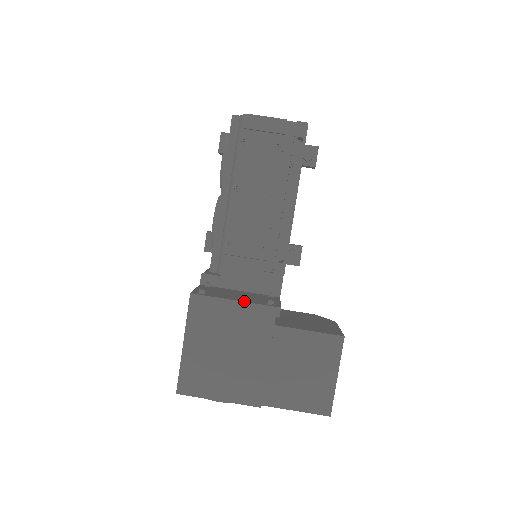
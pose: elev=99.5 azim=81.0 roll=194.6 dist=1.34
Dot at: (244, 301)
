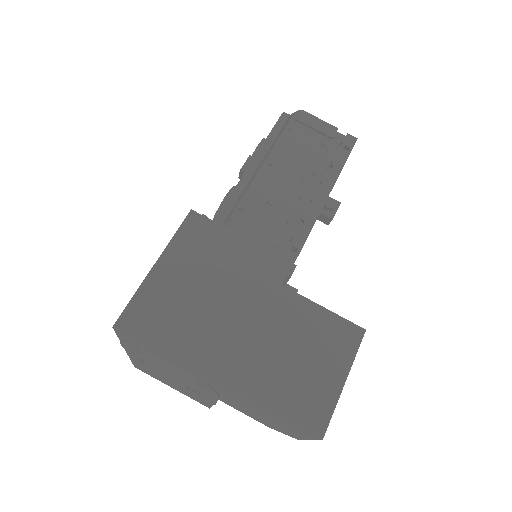
Dot at: (253, 243)
